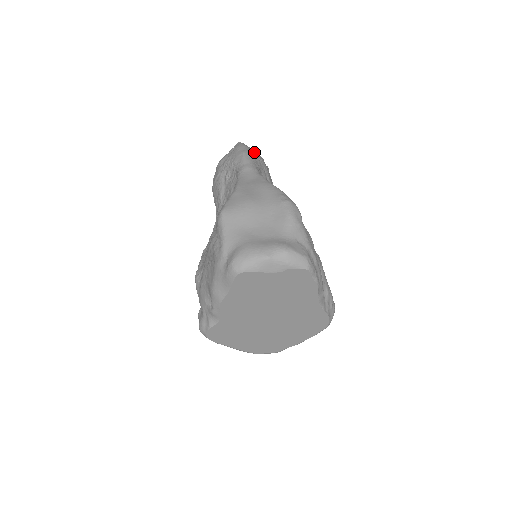
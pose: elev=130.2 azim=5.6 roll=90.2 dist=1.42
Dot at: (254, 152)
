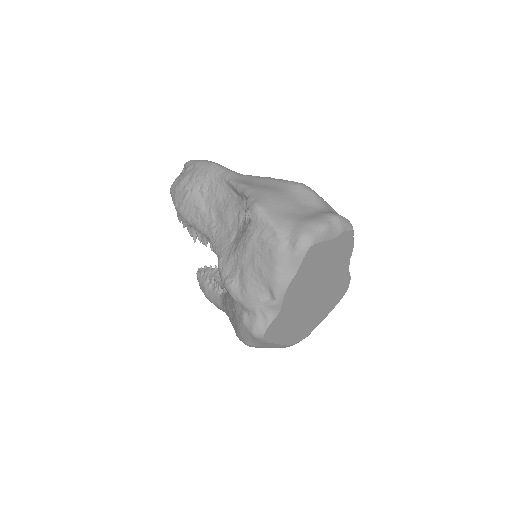
Dot at: occluded
